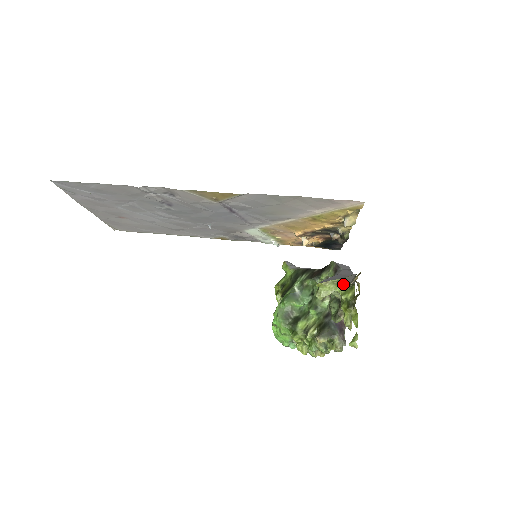
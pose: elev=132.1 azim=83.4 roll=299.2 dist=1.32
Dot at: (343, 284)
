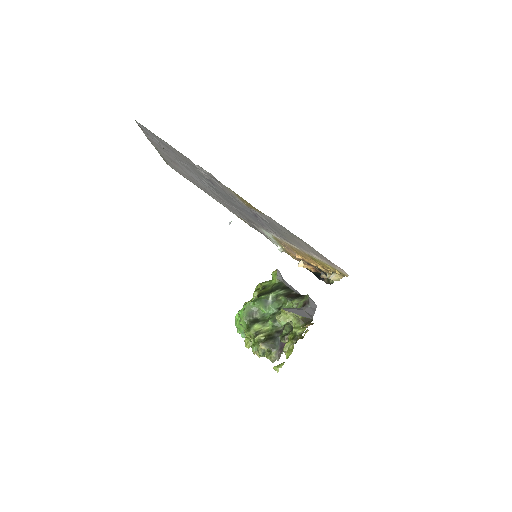
Dot at: (300, 320)
